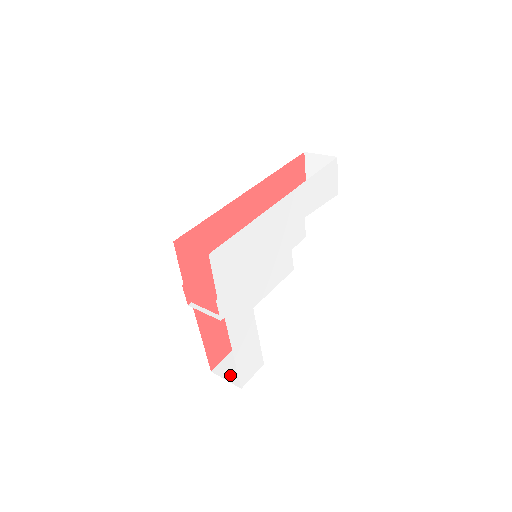
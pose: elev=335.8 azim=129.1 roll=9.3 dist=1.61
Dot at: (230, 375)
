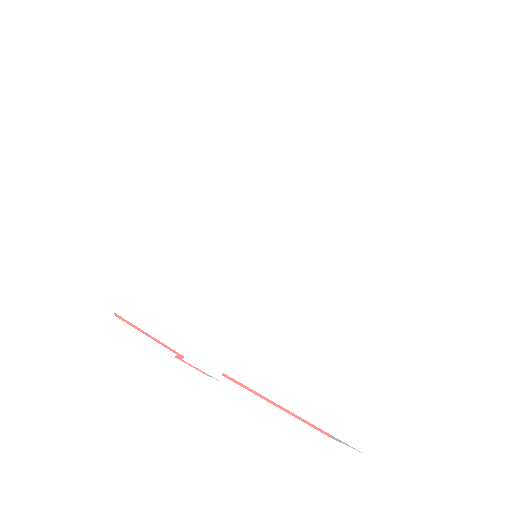
Dot at: occluded
